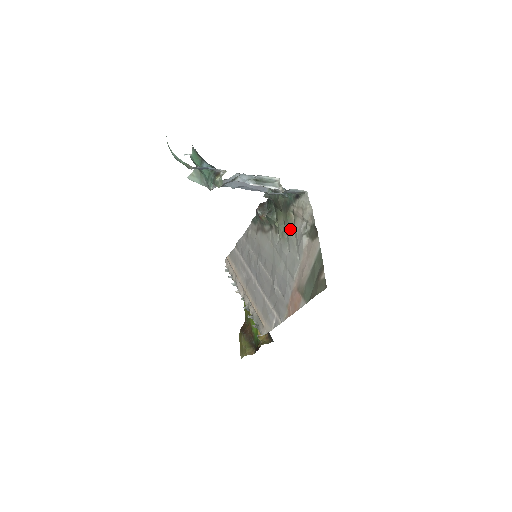
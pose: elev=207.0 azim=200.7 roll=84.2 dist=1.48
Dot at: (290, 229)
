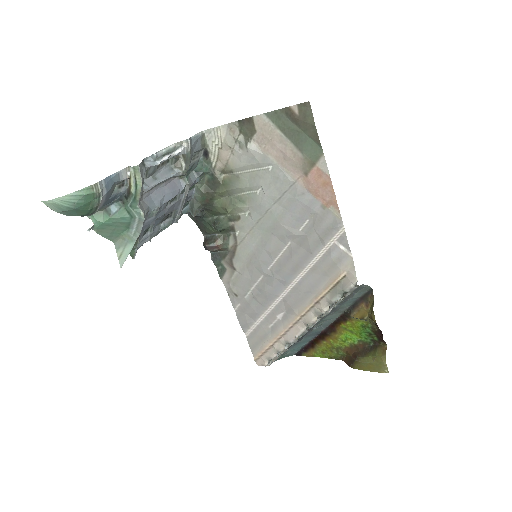
Dot at: (238, 180)
